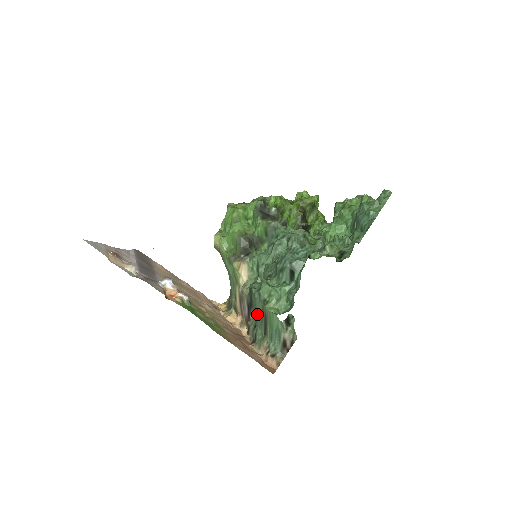
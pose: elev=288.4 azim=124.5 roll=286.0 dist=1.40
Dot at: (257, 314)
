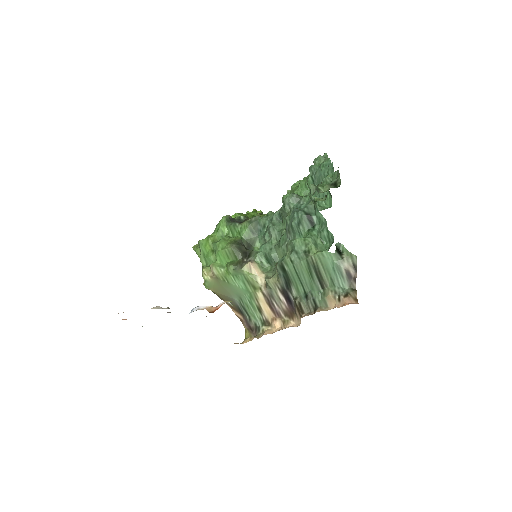
Dot at: (303, 278)
